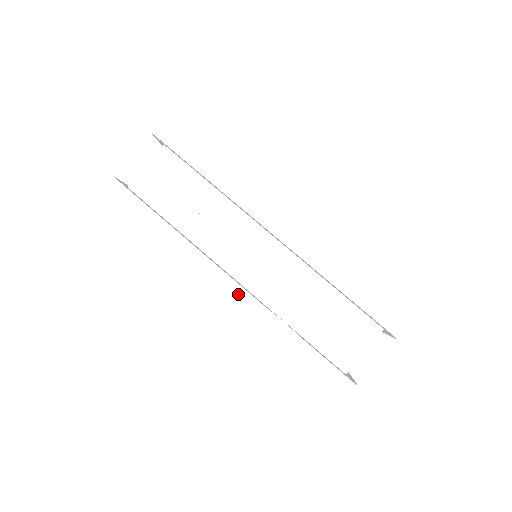
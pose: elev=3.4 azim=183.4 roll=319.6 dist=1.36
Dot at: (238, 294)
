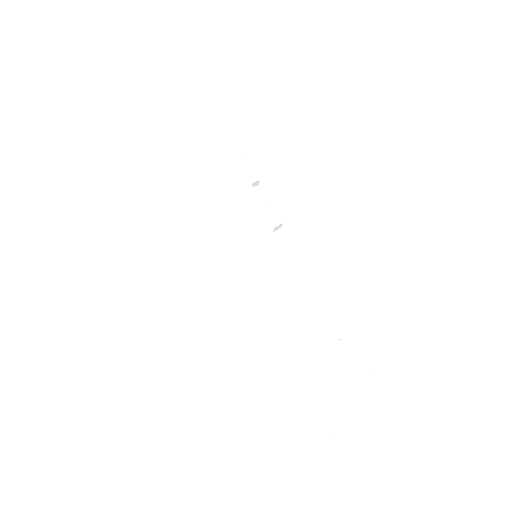
Dot at: (283, 276)
